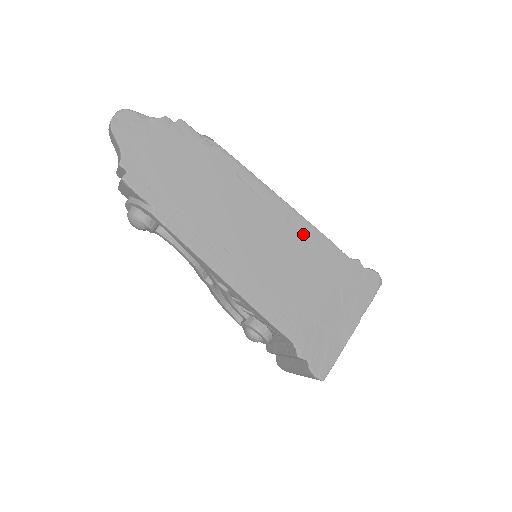
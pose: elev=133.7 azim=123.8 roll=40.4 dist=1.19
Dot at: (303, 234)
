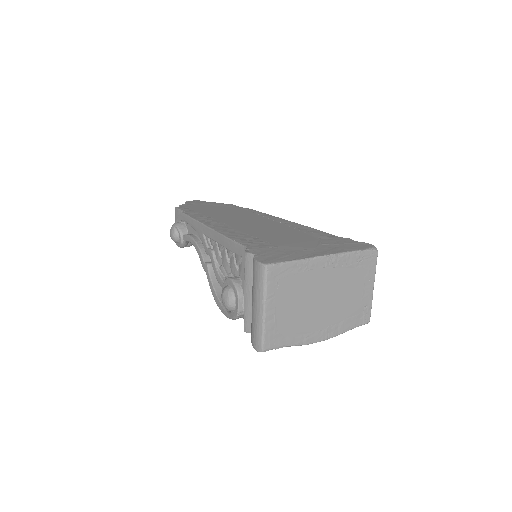
Dot at: (295, 227)
